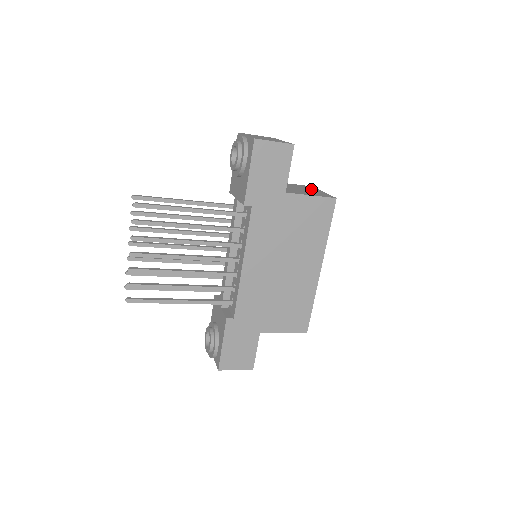
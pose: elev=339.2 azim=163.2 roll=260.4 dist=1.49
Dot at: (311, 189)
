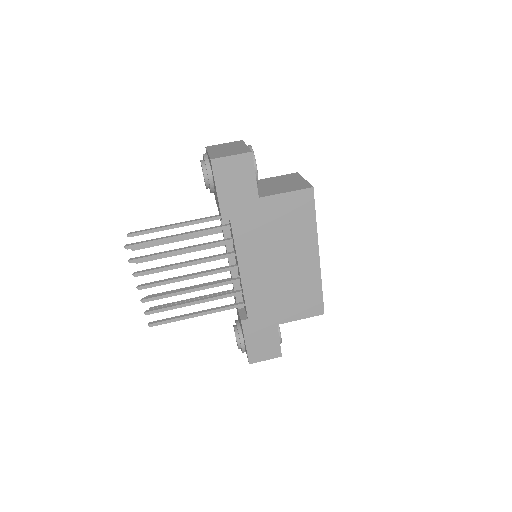
Dot at: (292, 179)
